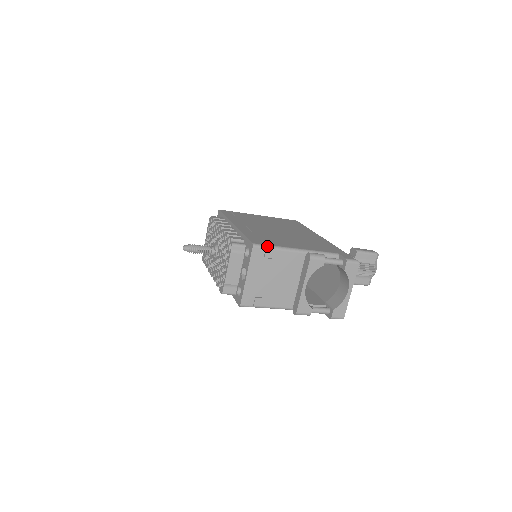
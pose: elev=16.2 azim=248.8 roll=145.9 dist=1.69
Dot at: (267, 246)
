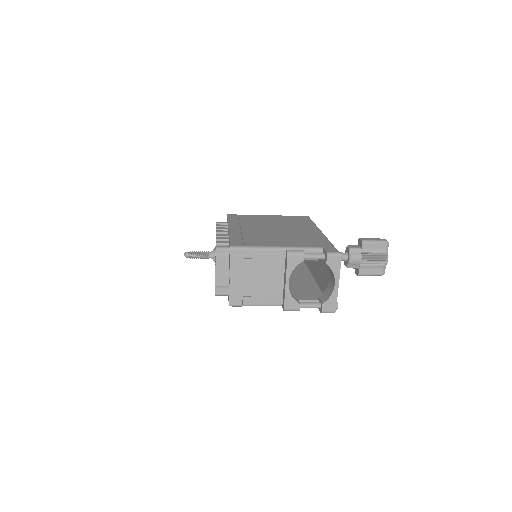
Dot at: (245, 247)
